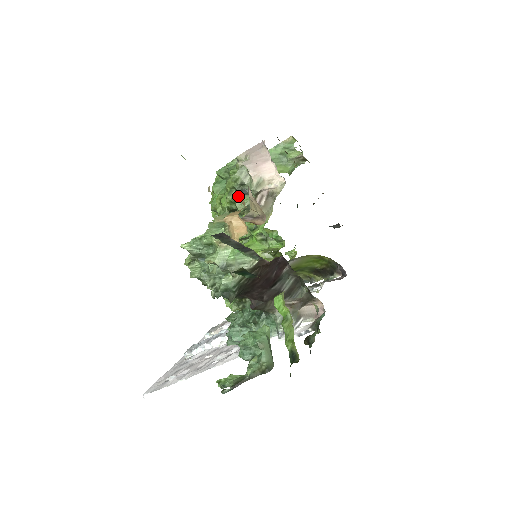
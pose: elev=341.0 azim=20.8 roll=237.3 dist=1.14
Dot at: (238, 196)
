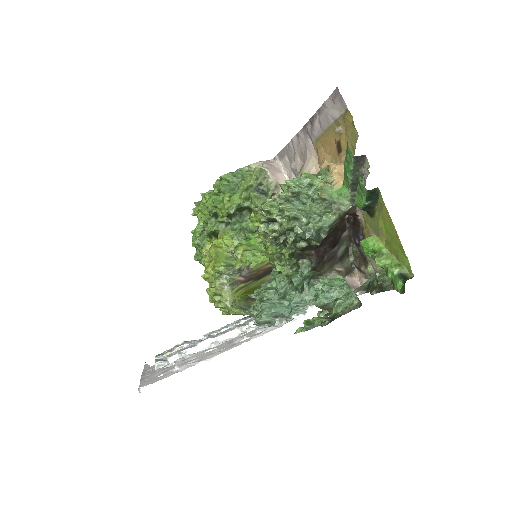
Dot at: (254, 194)
